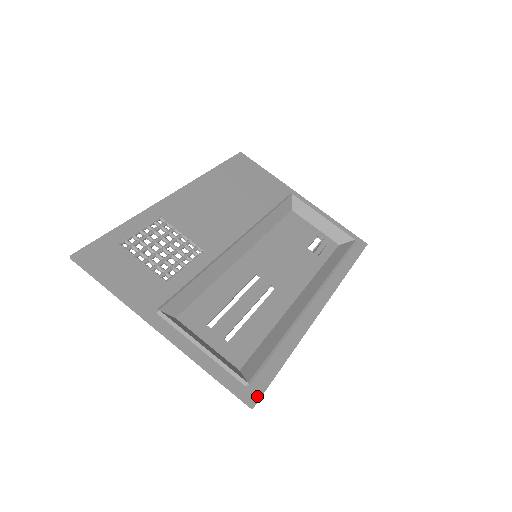
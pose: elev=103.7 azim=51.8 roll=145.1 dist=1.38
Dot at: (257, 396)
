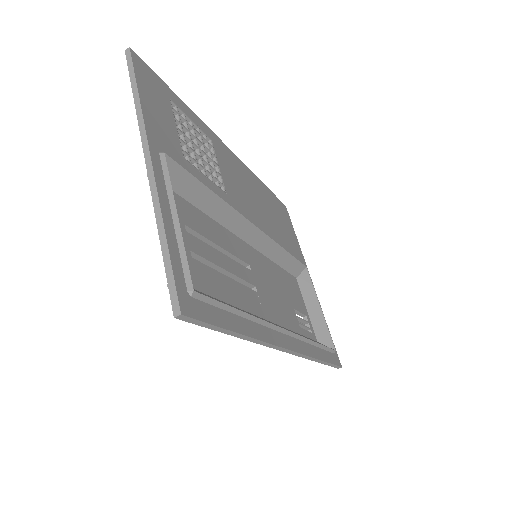
Dot at: (192, 312)
